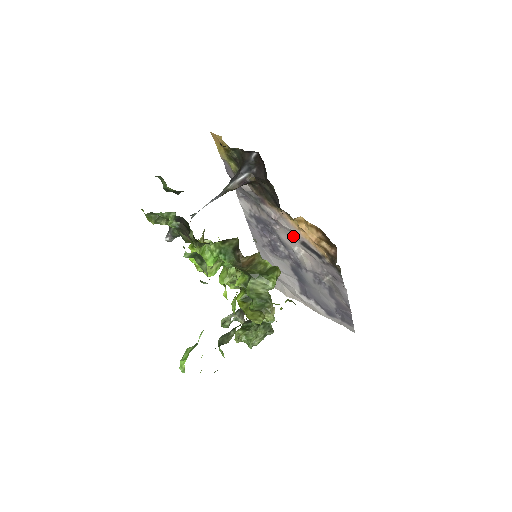
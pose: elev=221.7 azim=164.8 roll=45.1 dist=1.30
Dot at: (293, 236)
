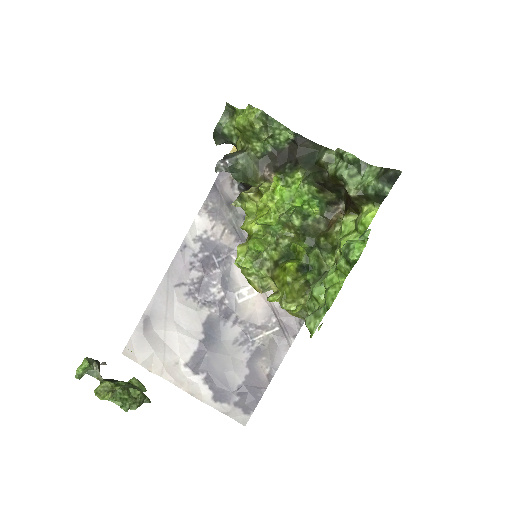
Dot at: occluded
